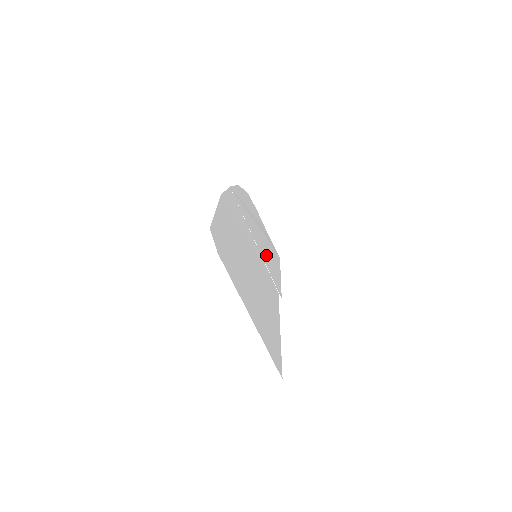
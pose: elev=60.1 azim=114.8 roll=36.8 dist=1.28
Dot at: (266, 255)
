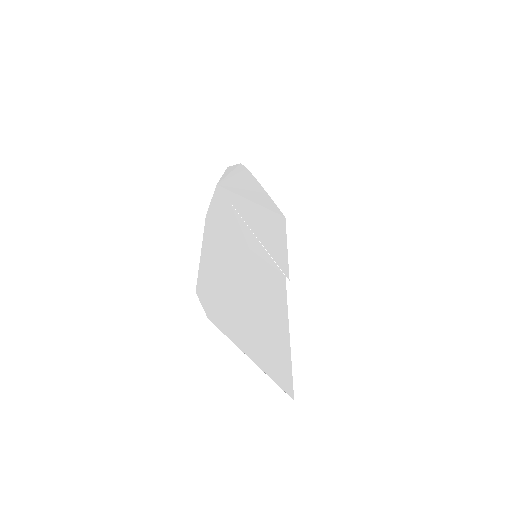
Dot at: (268, 237)
